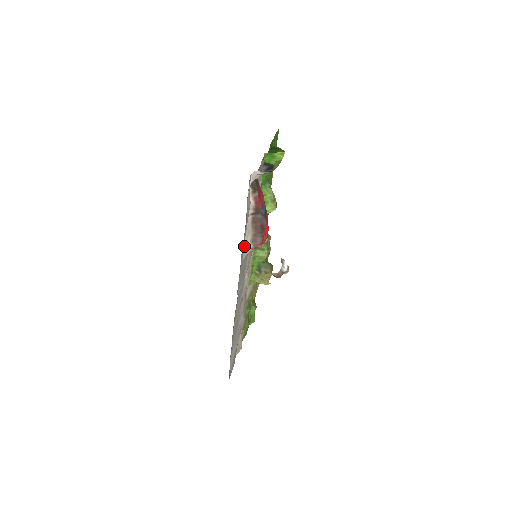
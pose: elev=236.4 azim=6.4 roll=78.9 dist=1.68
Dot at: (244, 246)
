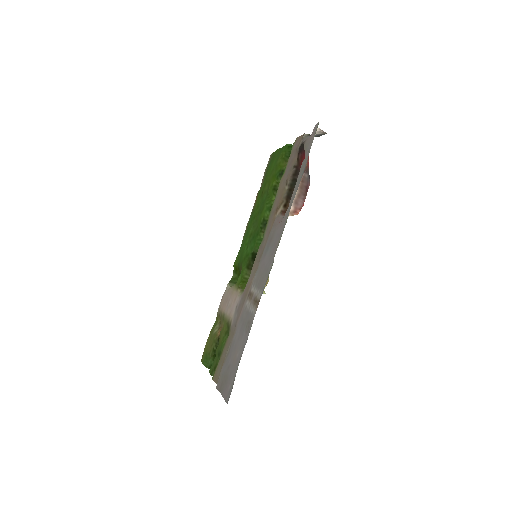
Dot at: (289, 203)
